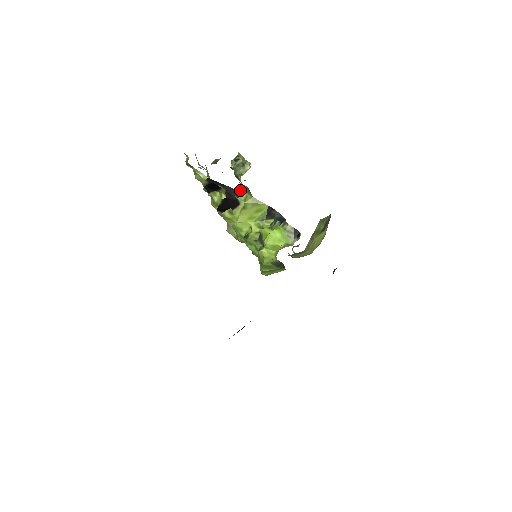
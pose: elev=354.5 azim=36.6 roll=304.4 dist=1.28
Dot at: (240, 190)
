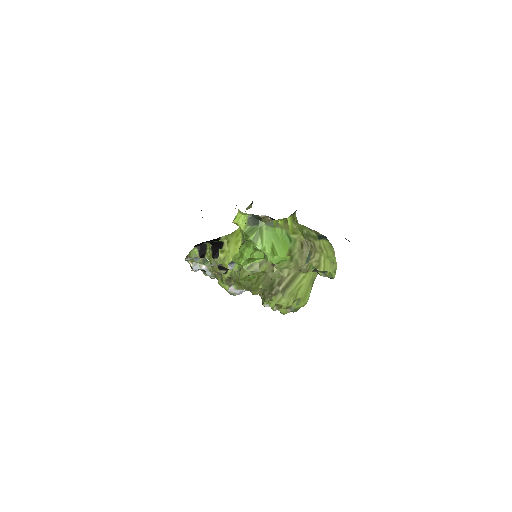
Dot at: occluded
